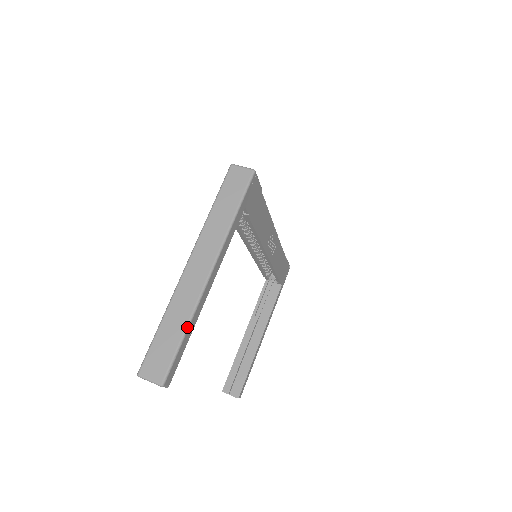
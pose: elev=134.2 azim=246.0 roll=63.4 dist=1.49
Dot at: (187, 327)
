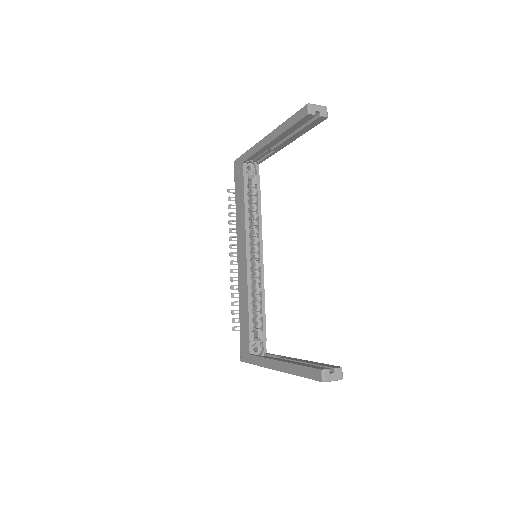
Dot at: occluded
